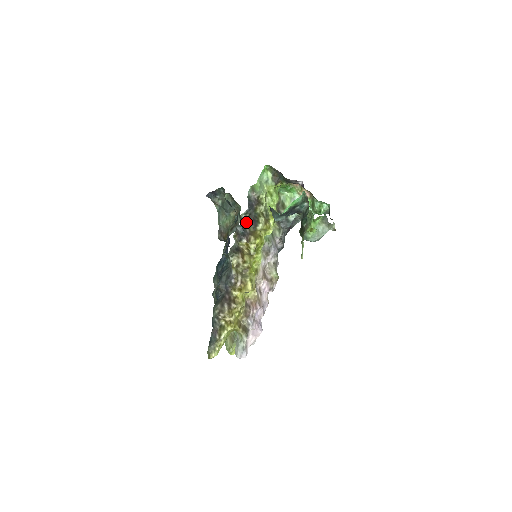
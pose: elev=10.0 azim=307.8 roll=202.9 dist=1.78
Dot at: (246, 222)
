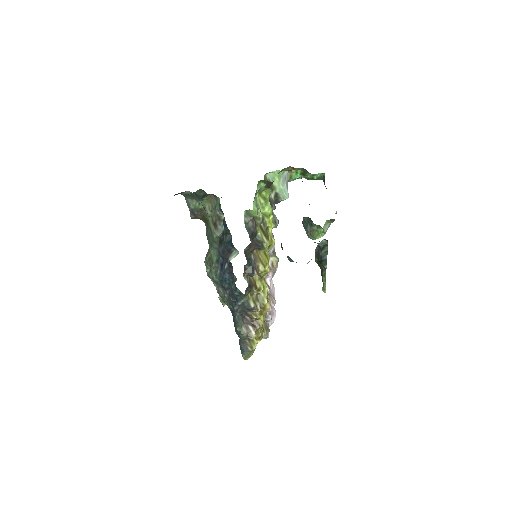
Dot at: (249, 251)
